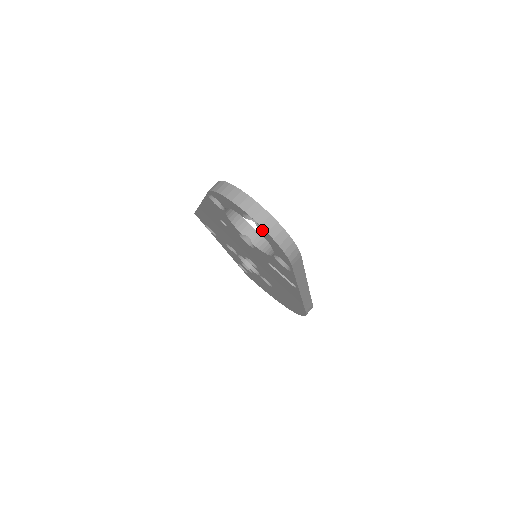
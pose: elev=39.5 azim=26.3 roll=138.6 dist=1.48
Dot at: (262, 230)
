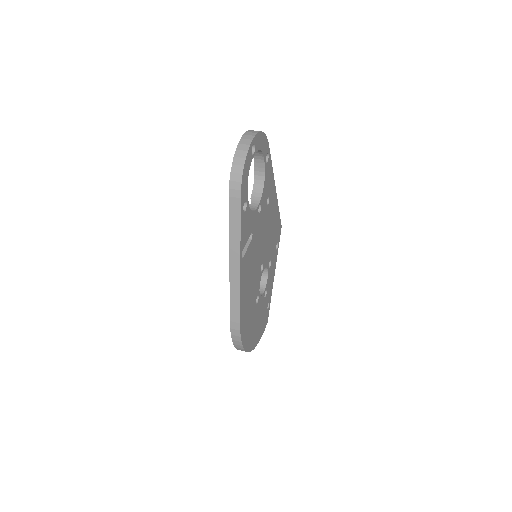
Dot at: occluded
